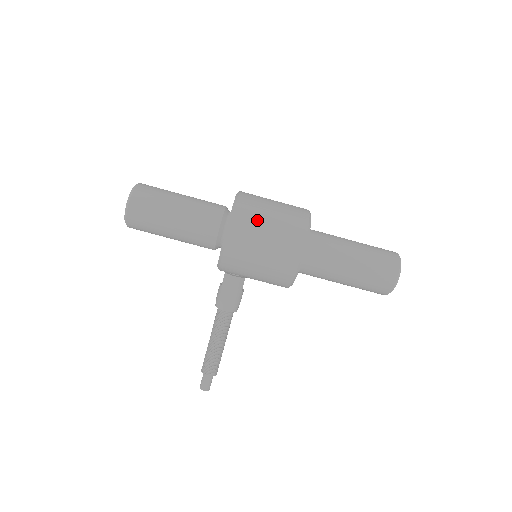
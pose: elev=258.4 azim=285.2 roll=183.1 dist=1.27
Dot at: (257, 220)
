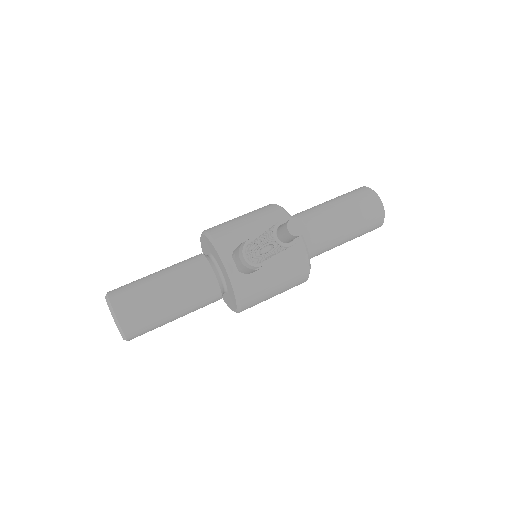
Dot at: occluded
